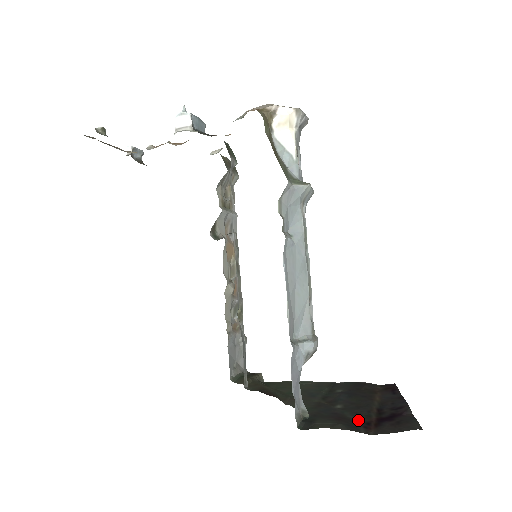
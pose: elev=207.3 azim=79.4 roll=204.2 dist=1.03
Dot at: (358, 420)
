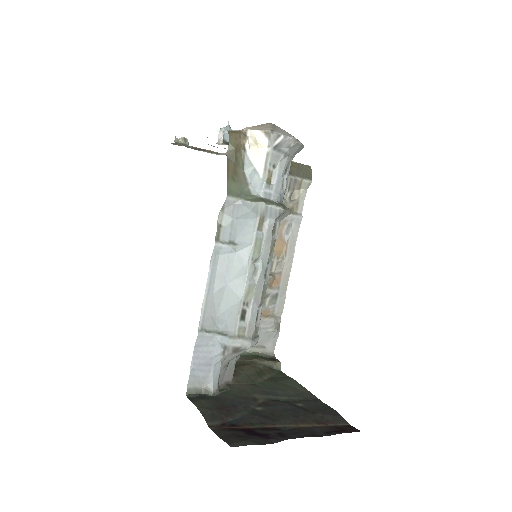
Dot at: (235, 419)
